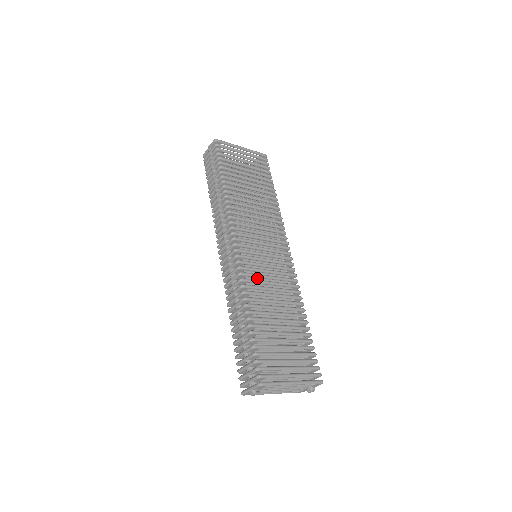
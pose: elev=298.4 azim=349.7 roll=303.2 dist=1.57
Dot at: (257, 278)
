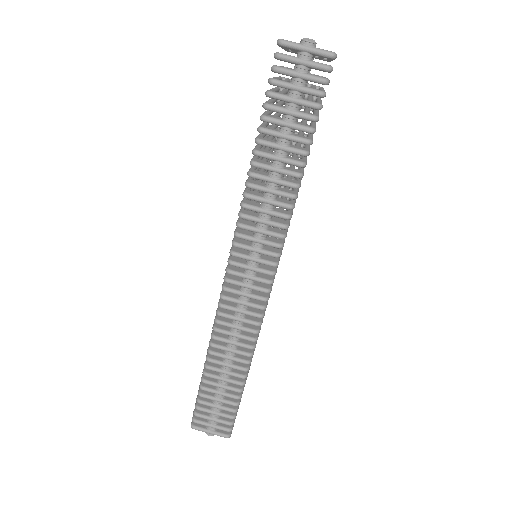
Dot at: occluded
